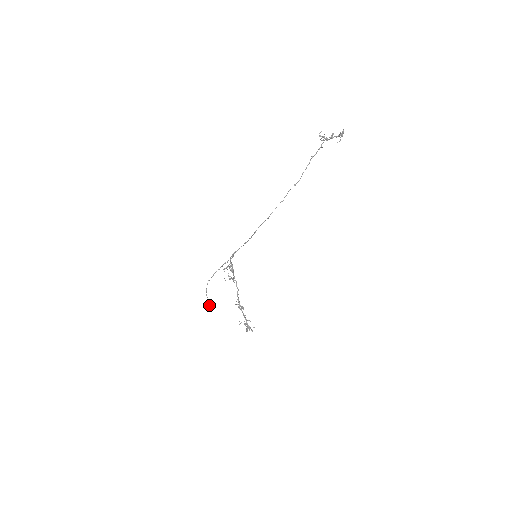
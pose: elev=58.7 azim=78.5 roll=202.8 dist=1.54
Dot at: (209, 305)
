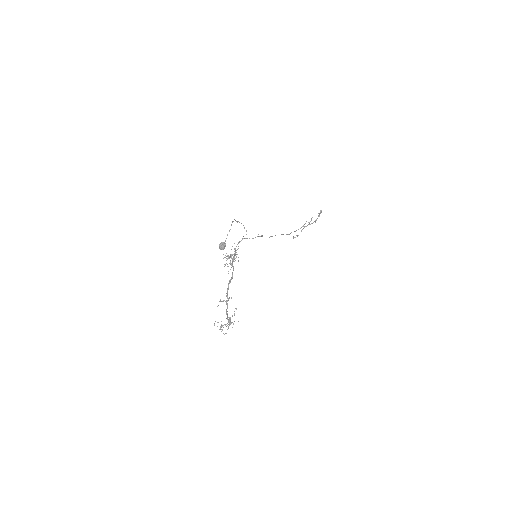
Dot at: (224, 243)
